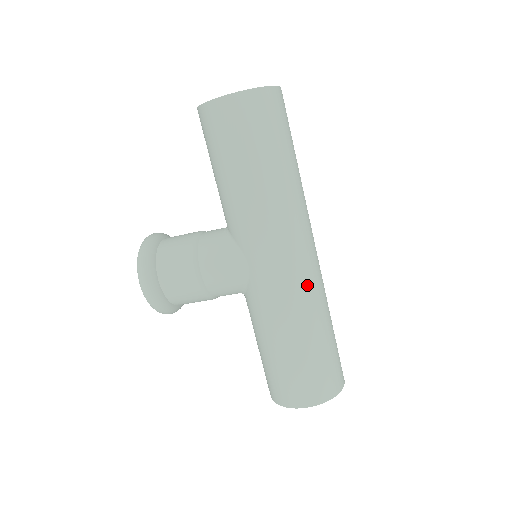
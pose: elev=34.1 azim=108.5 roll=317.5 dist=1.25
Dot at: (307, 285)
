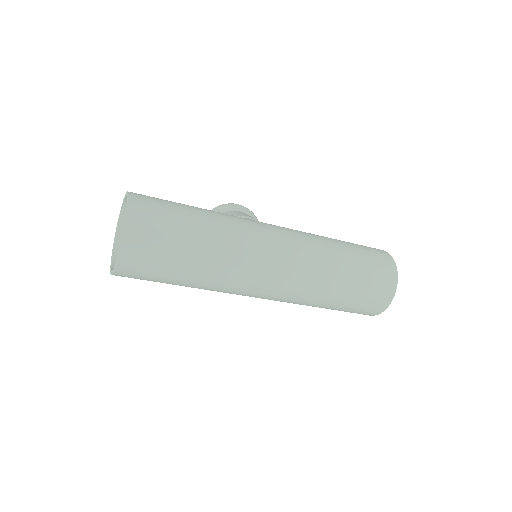
Dot at: (291, 298)
